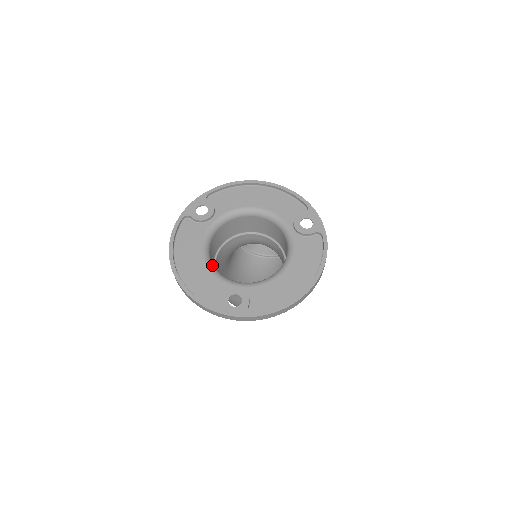
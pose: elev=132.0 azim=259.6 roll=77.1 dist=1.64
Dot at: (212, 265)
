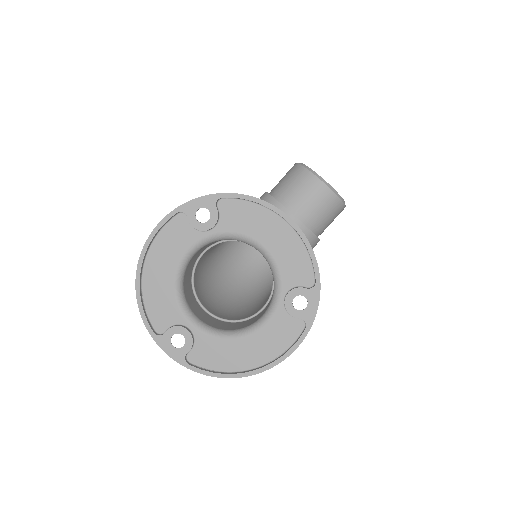
Dot at: (181, 284)
